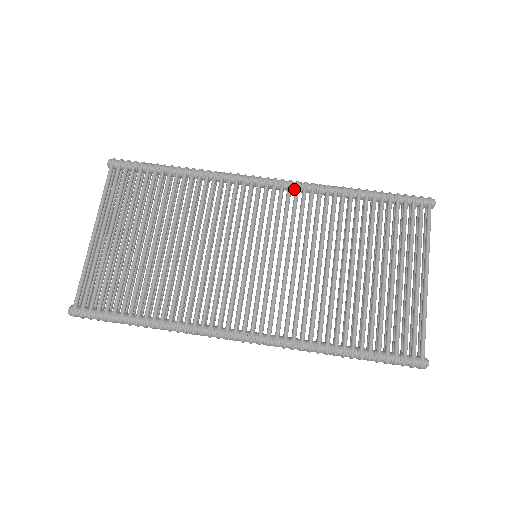
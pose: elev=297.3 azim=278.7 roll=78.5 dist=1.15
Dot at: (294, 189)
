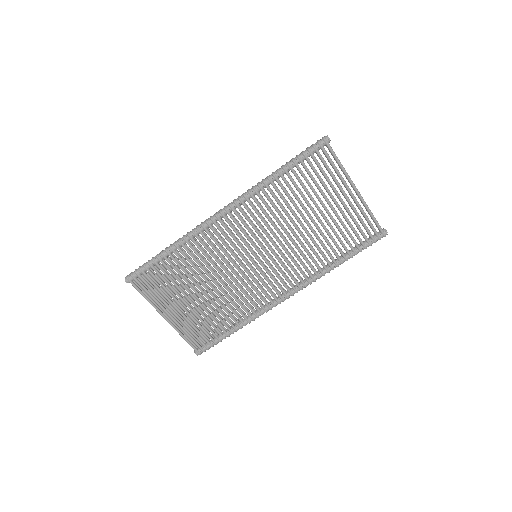
Dot at: (241, 204)
